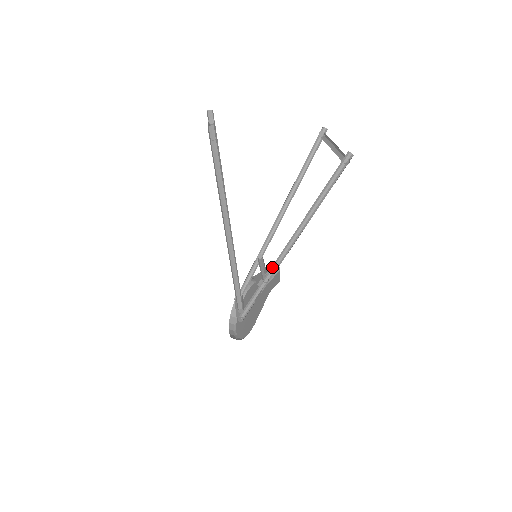
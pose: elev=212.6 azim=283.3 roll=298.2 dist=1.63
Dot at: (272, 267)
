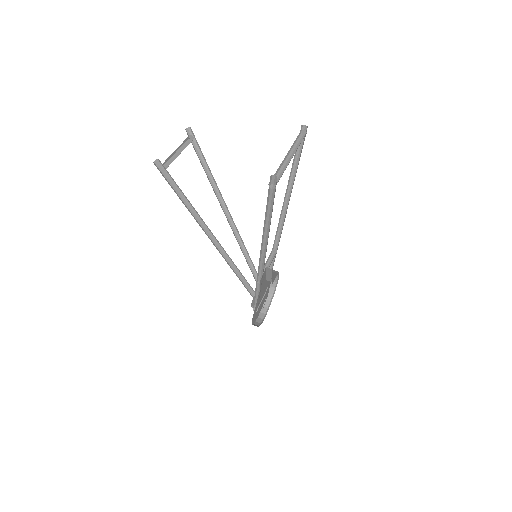
Dot at: (260, 271)
